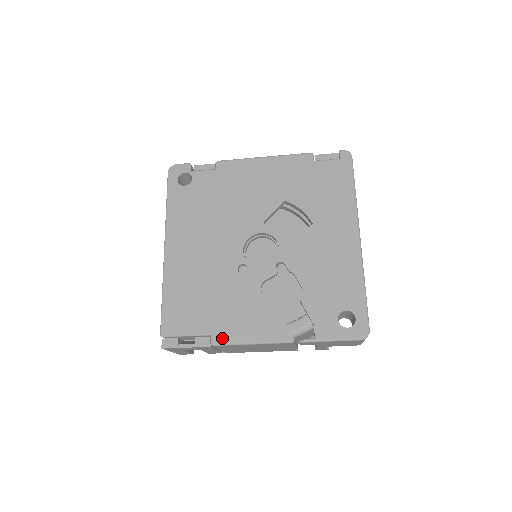
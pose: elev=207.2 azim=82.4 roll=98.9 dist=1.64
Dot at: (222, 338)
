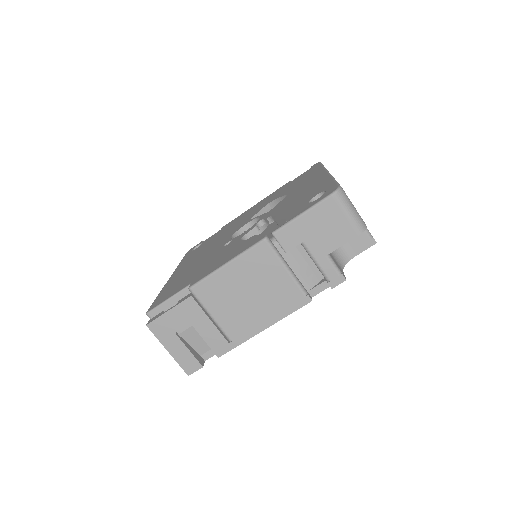
Dot at: (199, 279)
